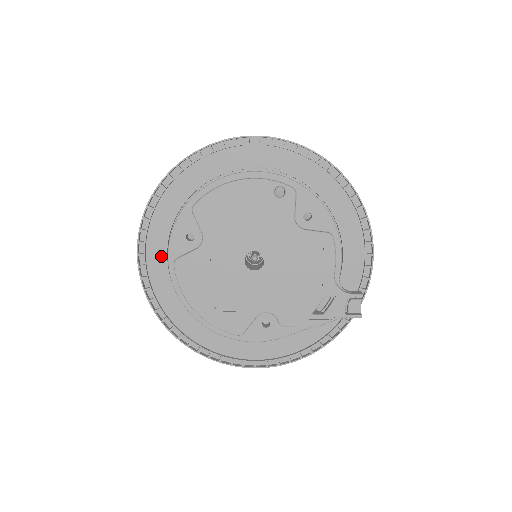
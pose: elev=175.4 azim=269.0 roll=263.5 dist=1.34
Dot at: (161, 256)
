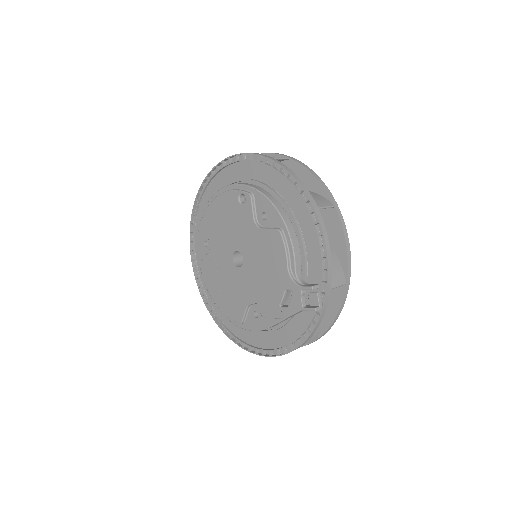
Dot at: occluded
